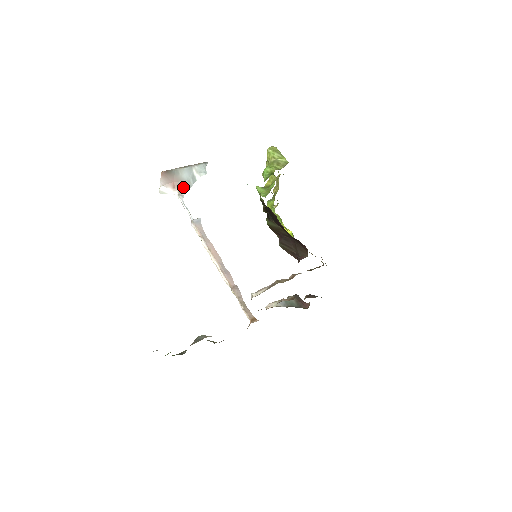
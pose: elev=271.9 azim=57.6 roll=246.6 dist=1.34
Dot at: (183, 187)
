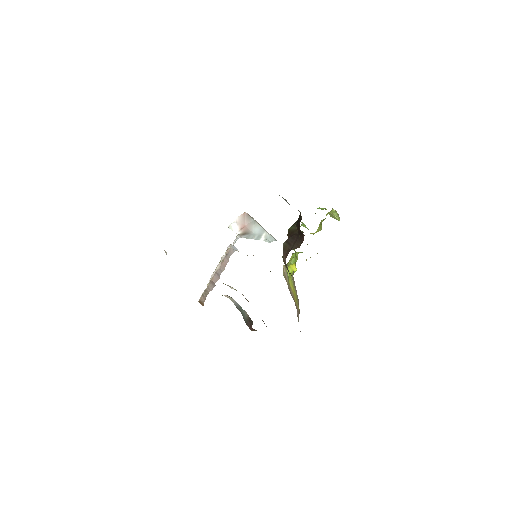
Dot at: (247, 234)
